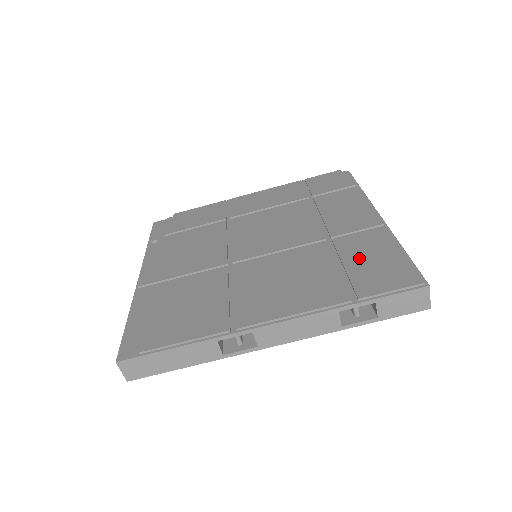
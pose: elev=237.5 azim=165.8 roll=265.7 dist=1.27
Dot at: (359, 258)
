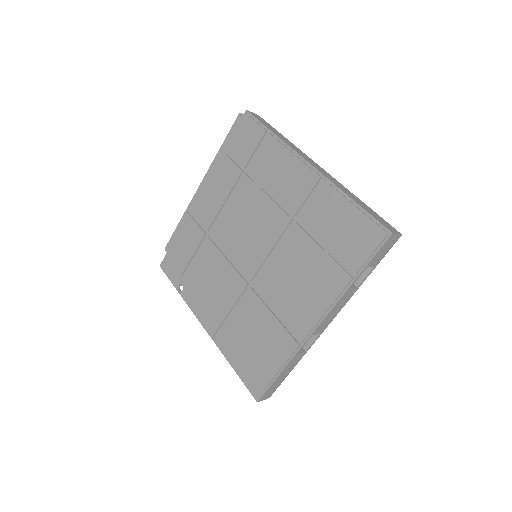
Dot at: (329, 230)
